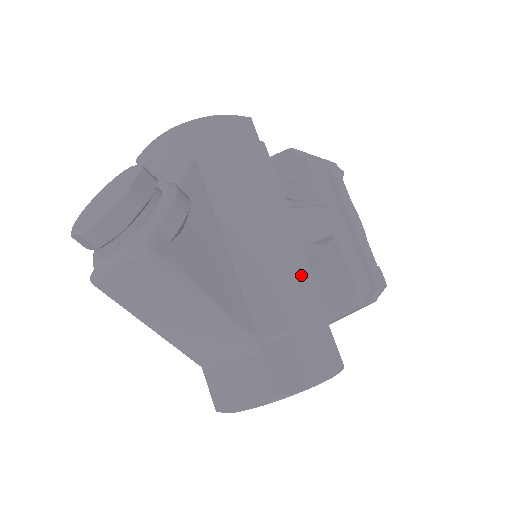
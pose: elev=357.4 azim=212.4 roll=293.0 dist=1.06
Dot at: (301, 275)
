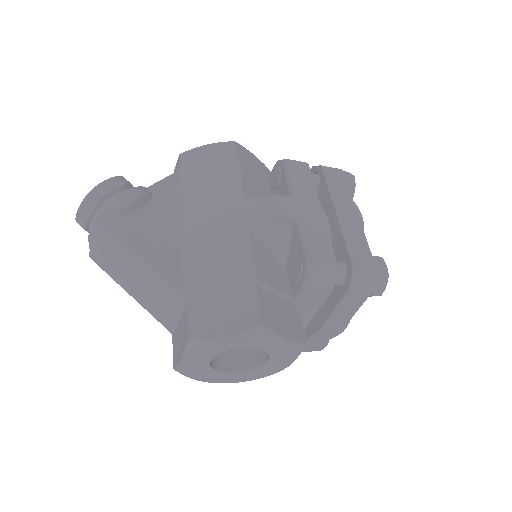
Dot at: (239, 247)
